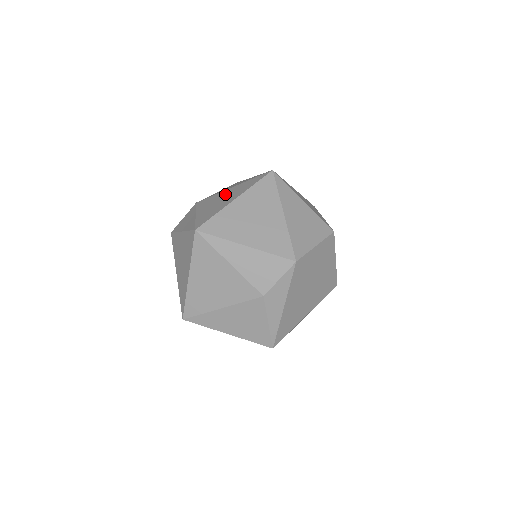
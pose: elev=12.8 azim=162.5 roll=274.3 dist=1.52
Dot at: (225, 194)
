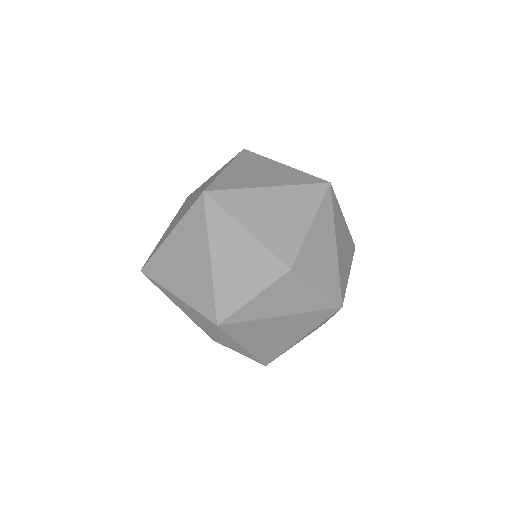
Dot at: (184, 208)
